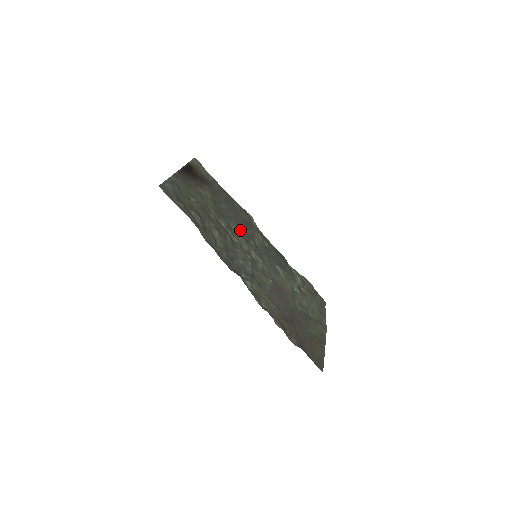
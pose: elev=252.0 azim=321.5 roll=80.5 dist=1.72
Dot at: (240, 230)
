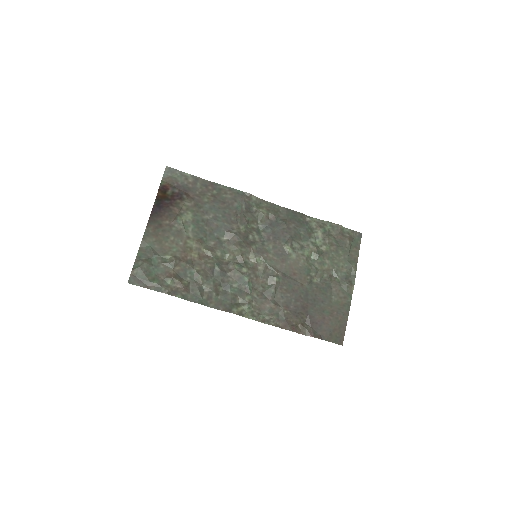
Dot at: (232, 237)
